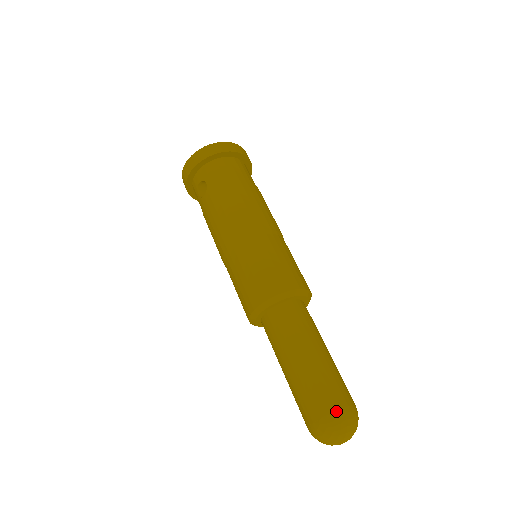
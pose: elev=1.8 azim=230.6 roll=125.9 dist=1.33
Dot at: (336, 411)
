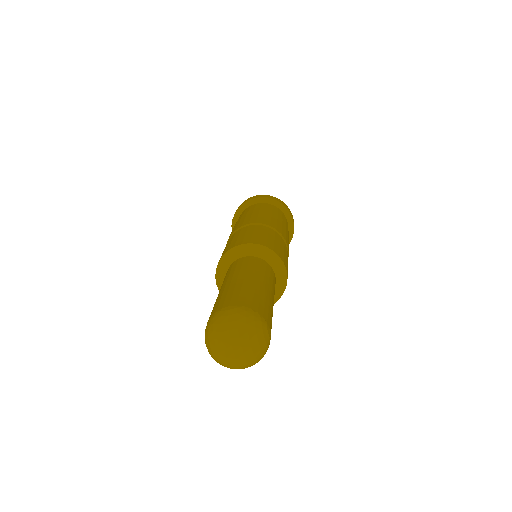
Dot at: (213, 315)
